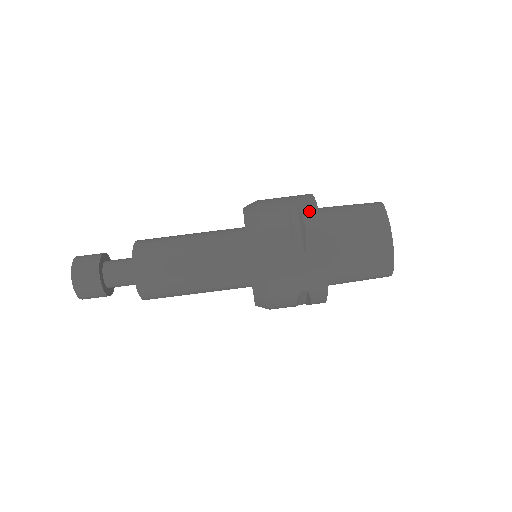
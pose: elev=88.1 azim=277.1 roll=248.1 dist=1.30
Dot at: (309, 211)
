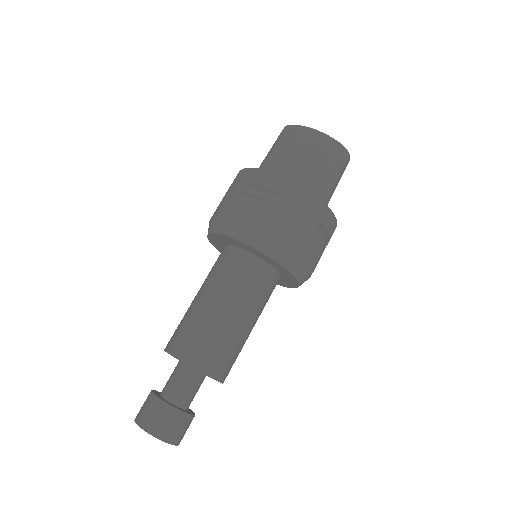
Dot at: (249, 175)
